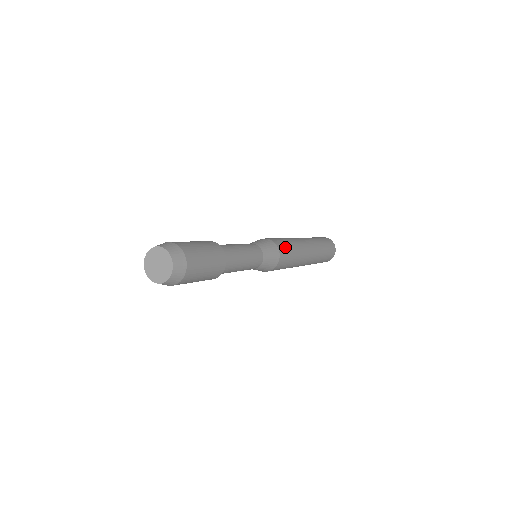
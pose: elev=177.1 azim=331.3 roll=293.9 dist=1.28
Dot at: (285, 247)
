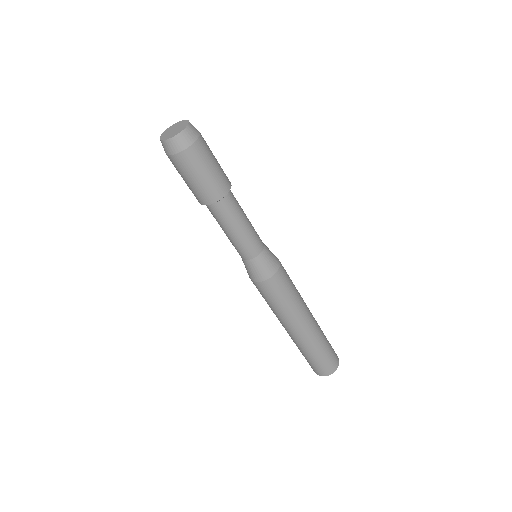
Dot at: (286, 280)
